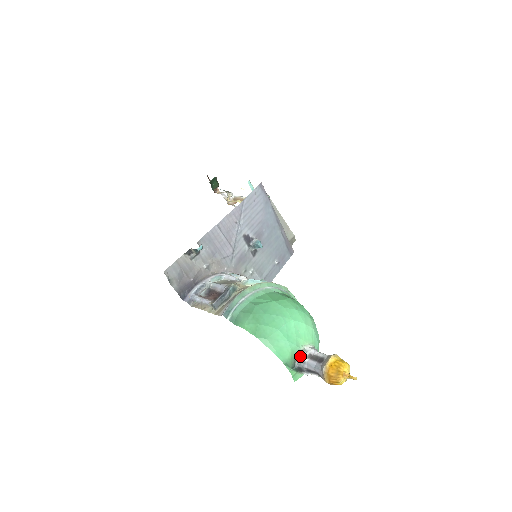
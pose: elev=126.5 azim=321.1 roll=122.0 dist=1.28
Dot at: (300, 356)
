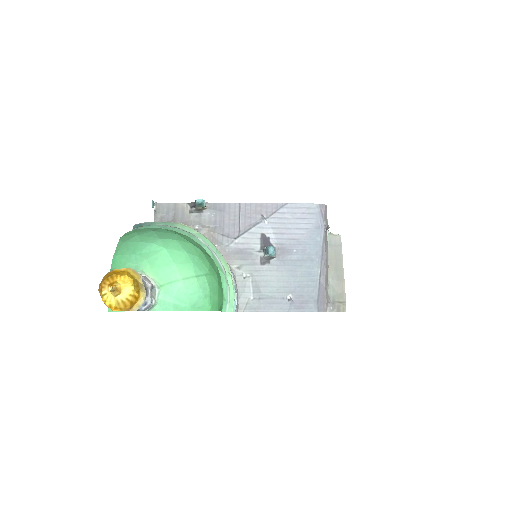
Dot at: occluded
